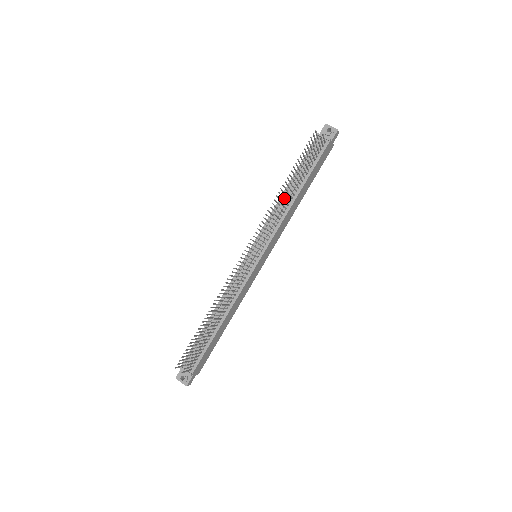
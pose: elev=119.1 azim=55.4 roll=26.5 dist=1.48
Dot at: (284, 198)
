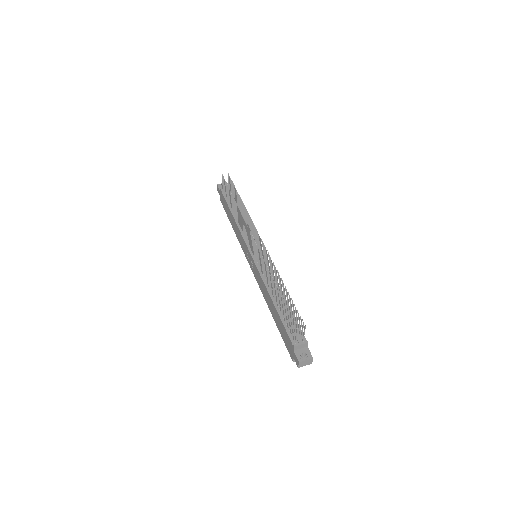
Dot at: (237, 219)
